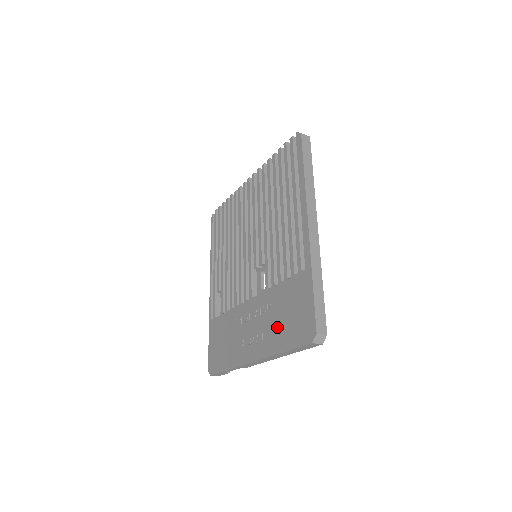
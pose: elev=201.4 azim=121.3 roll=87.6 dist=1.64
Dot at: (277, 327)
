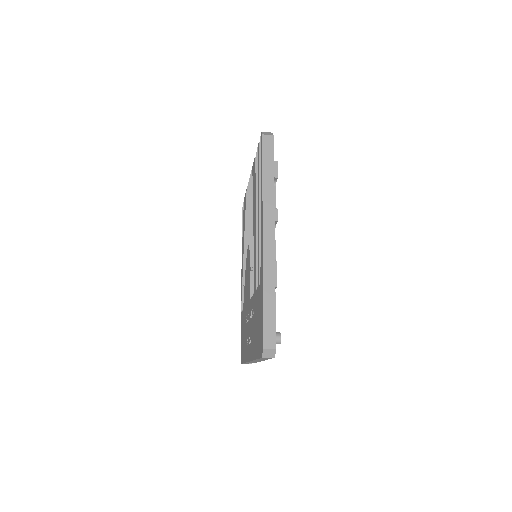
Dot at: (254, 334)
